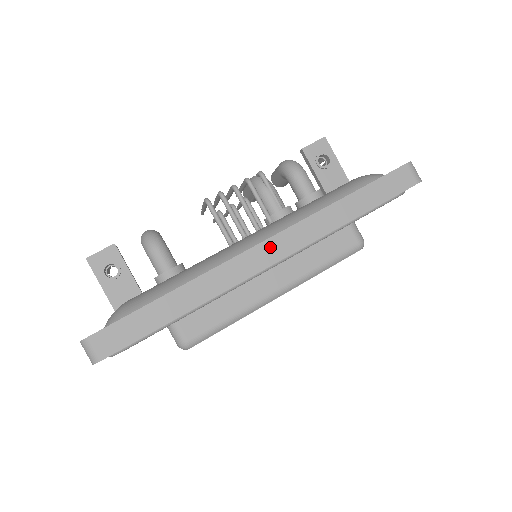
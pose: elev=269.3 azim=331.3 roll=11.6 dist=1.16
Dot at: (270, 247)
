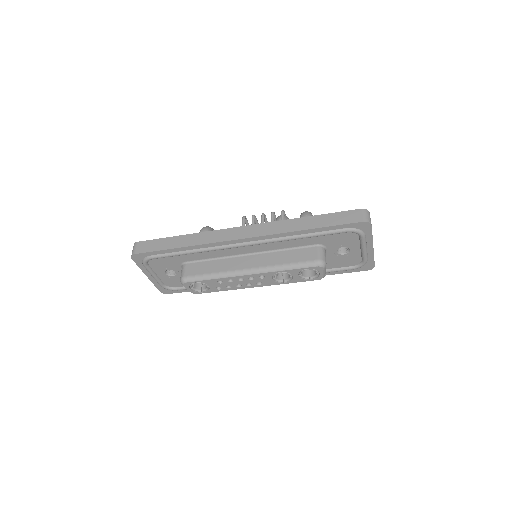
Dot at: (246, 230)
